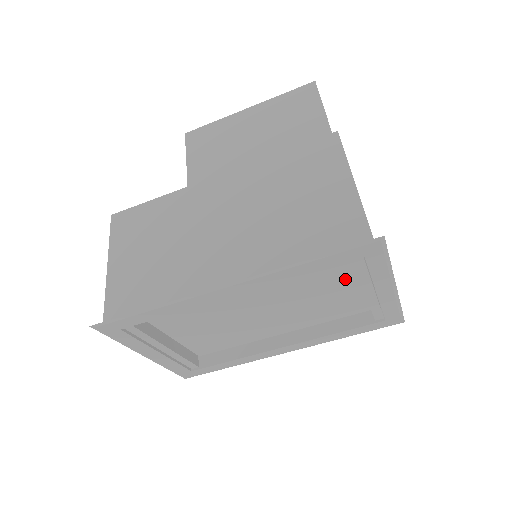
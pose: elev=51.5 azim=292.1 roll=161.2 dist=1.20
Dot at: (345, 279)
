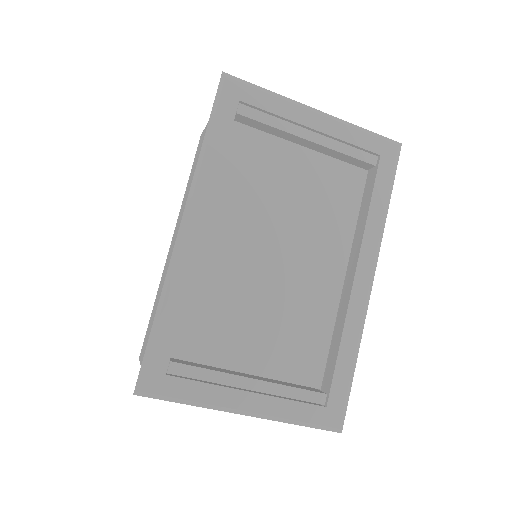
Dot at: (287, 154)
